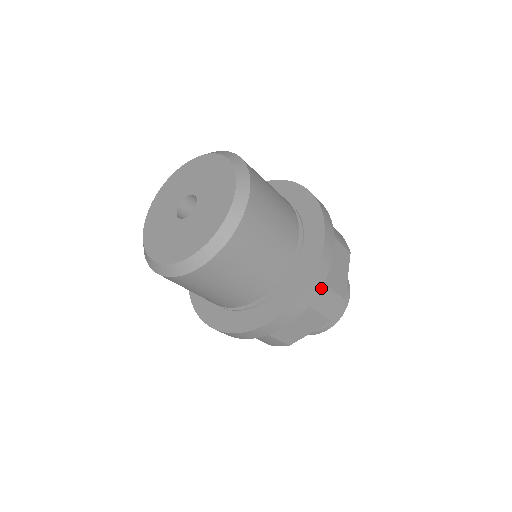
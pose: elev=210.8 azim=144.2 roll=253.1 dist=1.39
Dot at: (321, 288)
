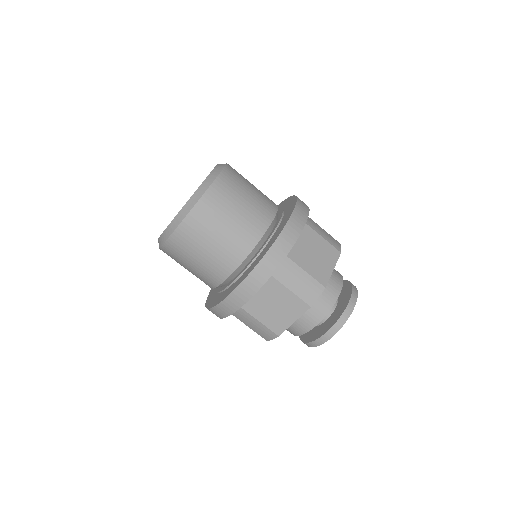
Dot at: (312, 221)
